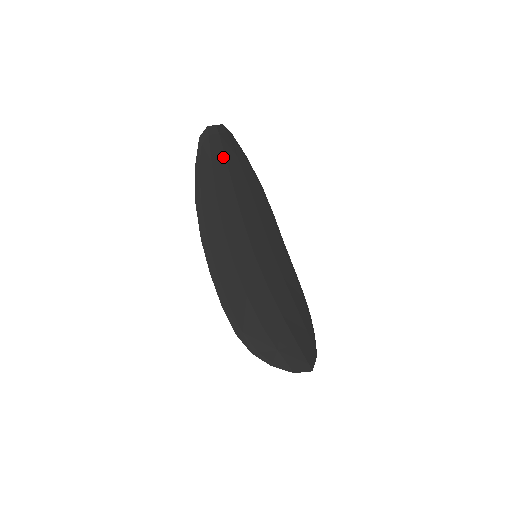
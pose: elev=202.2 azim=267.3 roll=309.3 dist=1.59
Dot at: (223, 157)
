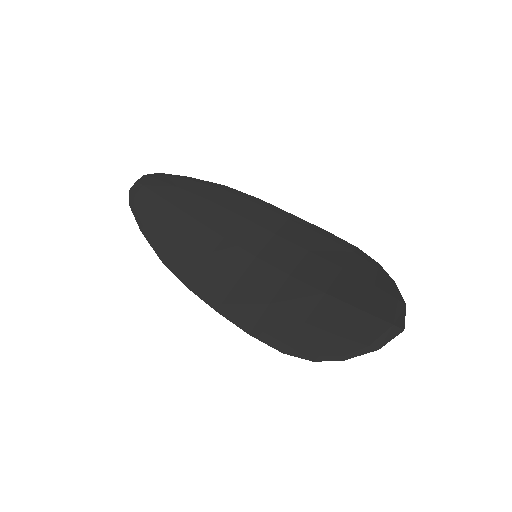
Dot at: (160, 200)
